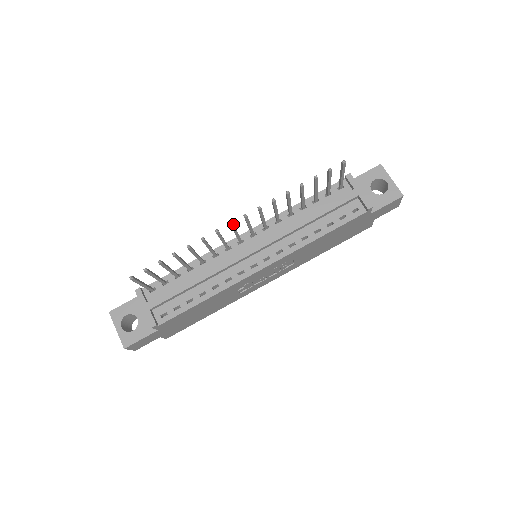
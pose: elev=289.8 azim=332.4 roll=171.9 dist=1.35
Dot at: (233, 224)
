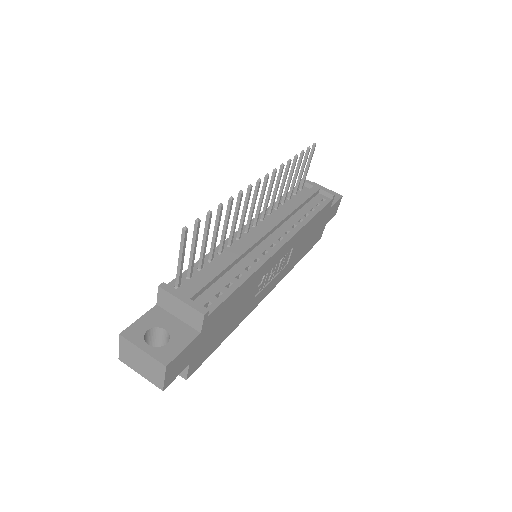
Dot at: (260, 182)
